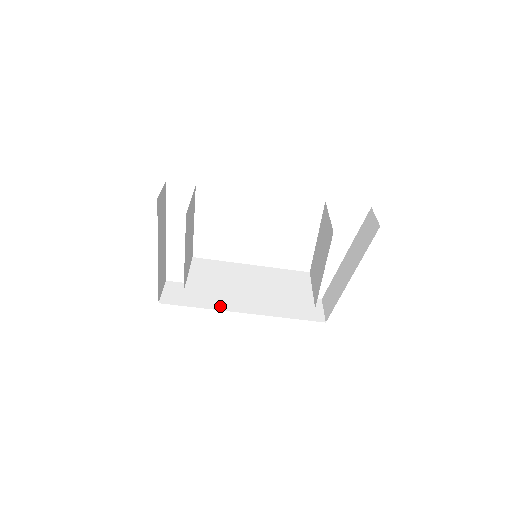
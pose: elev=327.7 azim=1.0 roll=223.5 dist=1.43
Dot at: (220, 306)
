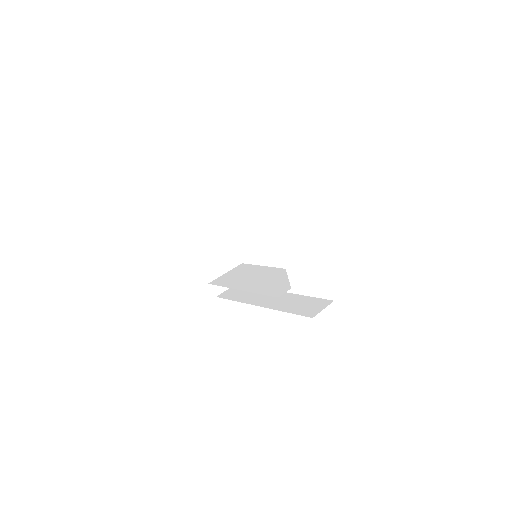
Dot at: (249, 301)
